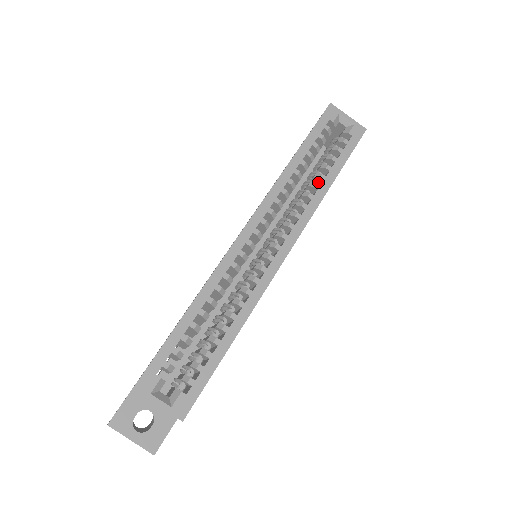
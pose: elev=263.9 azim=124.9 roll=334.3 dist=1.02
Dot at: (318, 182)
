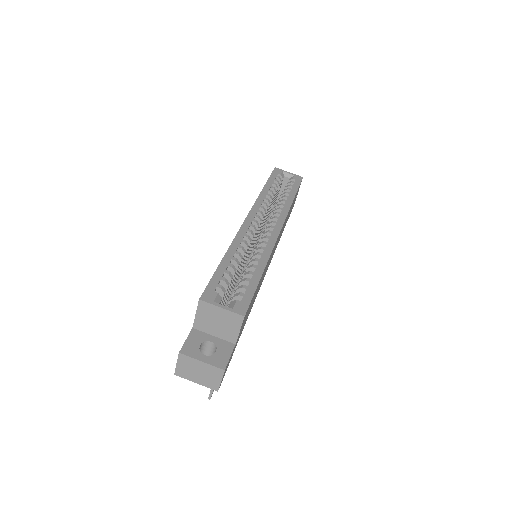
Dot at: occluded
